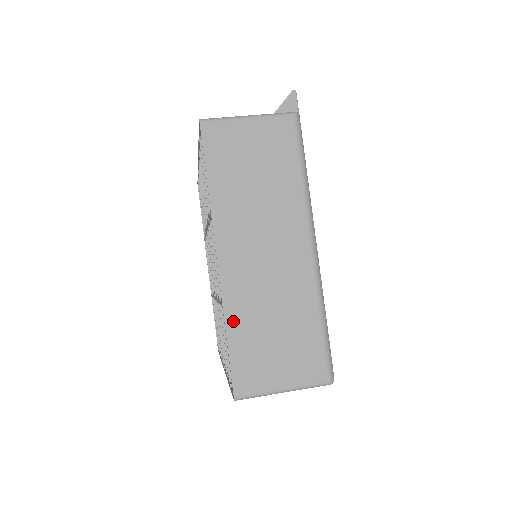
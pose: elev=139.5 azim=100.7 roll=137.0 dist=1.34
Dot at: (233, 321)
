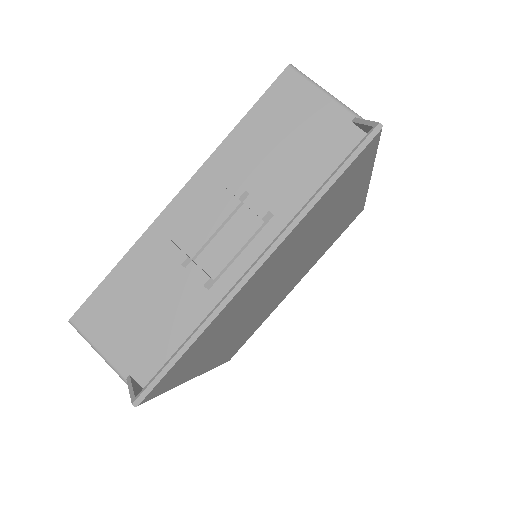
Dot at: occluded
